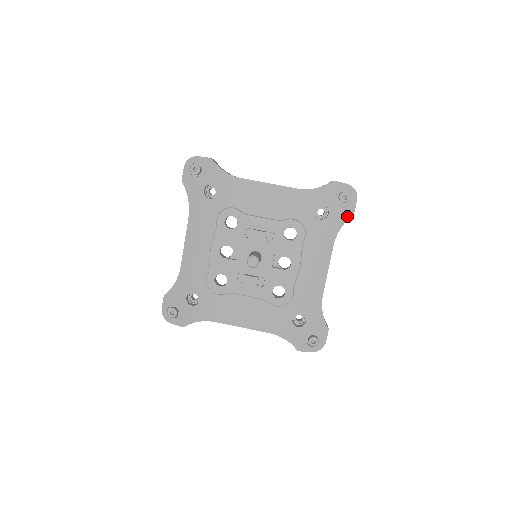
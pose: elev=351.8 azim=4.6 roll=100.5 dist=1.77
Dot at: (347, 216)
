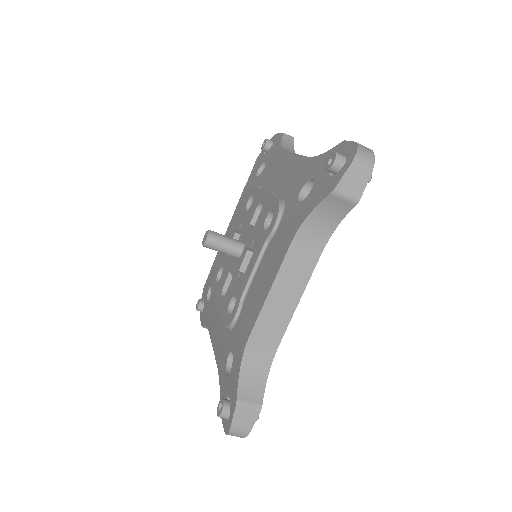
Dot at: (280, 140)
